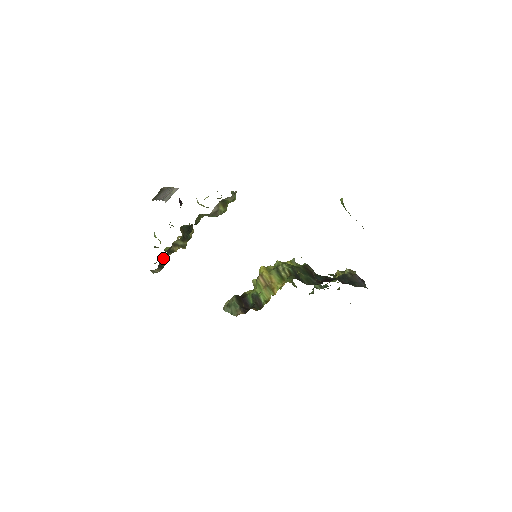
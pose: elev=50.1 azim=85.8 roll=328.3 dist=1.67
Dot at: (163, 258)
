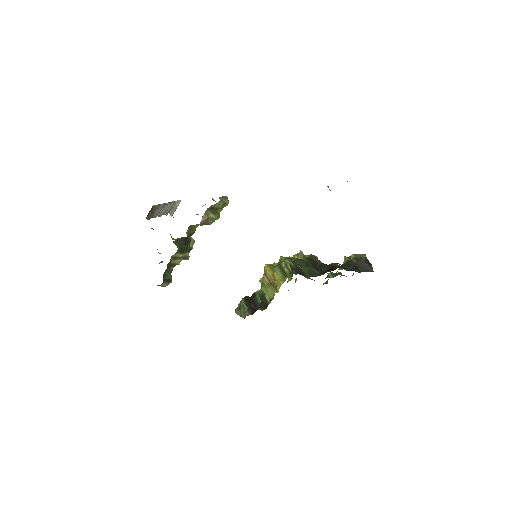
Dot at: (168, 272)
